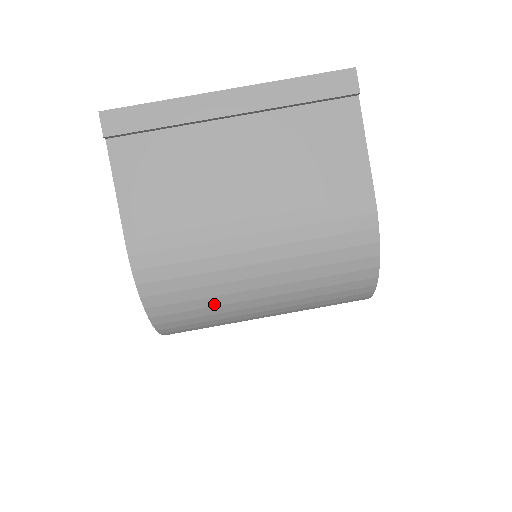
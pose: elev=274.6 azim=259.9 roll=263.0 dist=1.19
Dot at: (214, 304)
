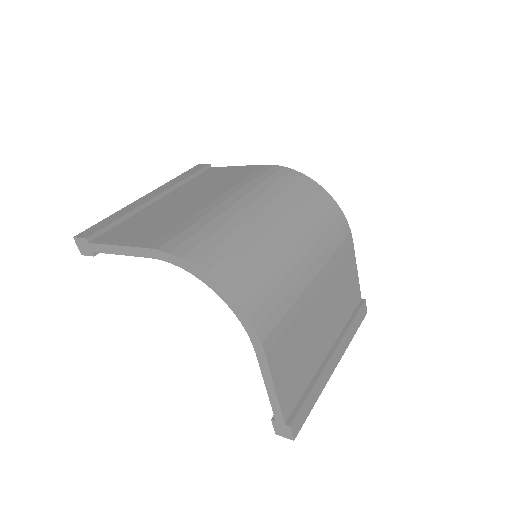
Dot at: (252, 247)
